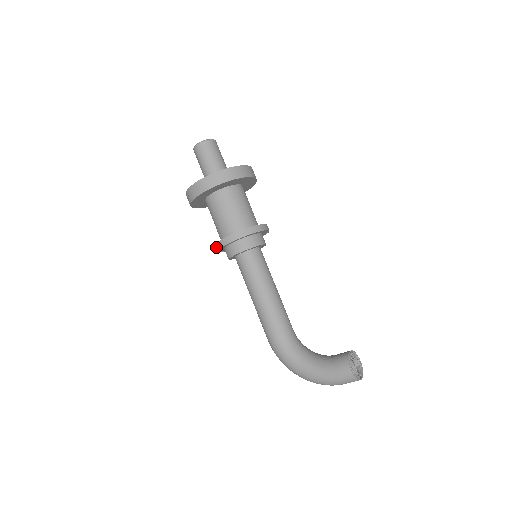
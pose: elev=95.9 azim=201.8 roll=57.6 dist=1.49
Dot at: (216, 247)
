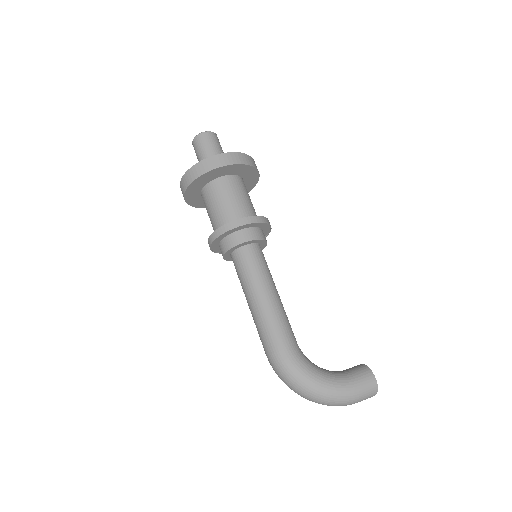
Dot at: (226, 227)
